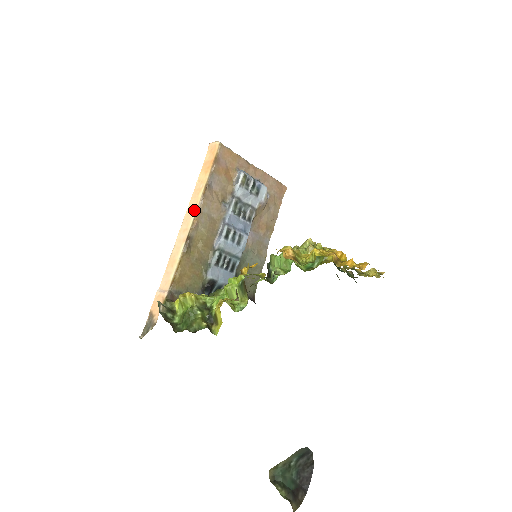
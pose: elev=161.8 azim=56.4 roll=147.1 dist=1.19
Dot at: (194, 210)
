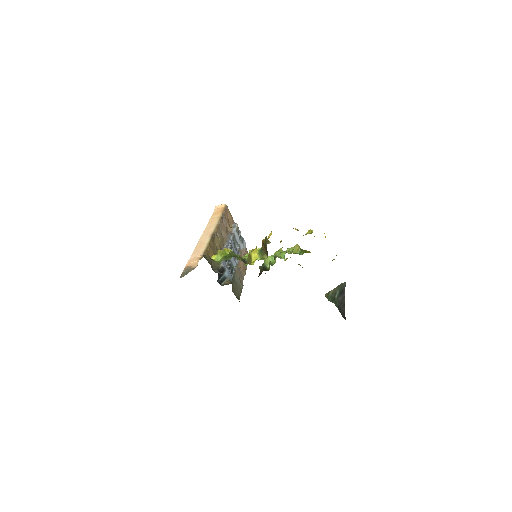
Dot at: (213, 226)
